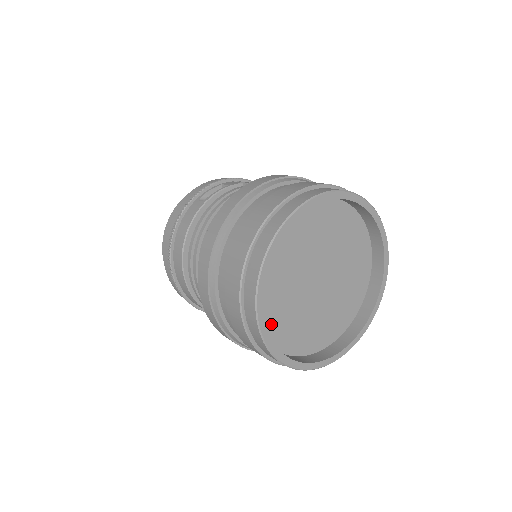
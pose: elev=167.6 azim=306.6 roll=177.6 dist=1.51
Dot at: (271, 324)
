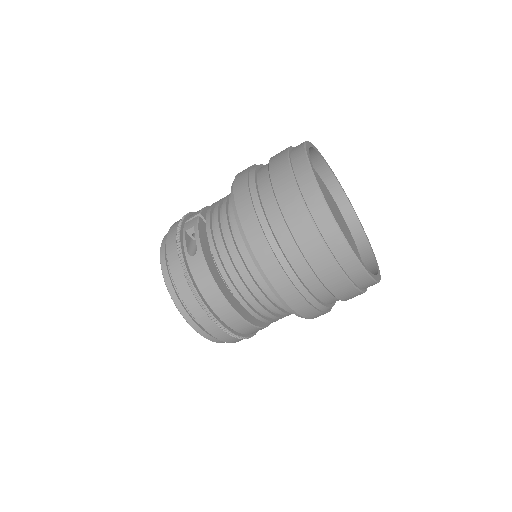
Dot at: occluded
